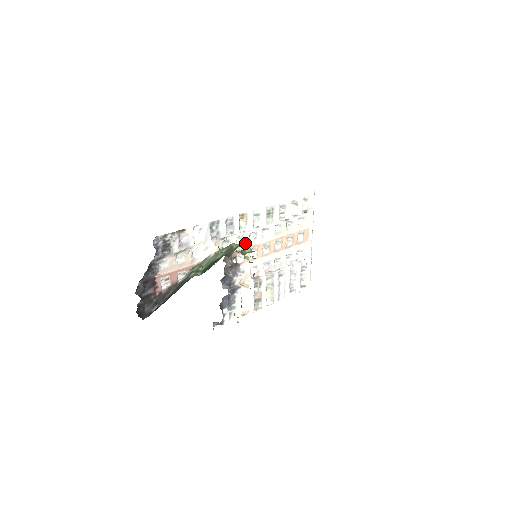
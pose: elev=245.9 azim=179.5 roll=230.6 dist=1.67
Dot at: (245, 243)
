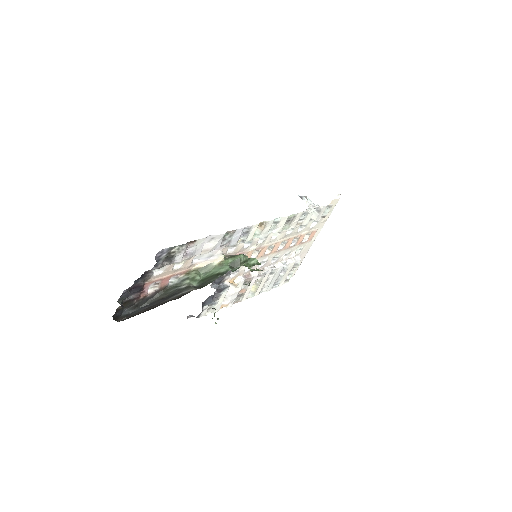
Dot at: (251, 246)
